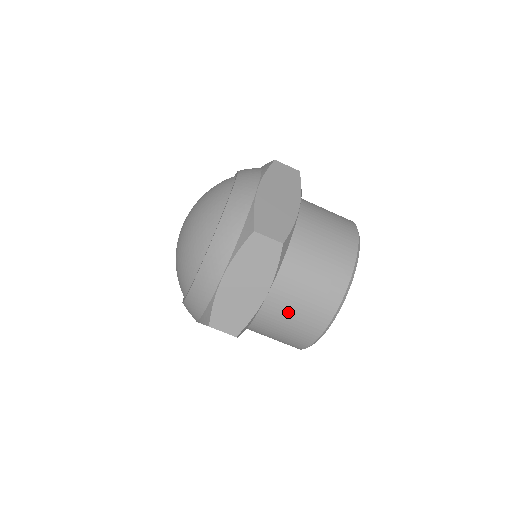
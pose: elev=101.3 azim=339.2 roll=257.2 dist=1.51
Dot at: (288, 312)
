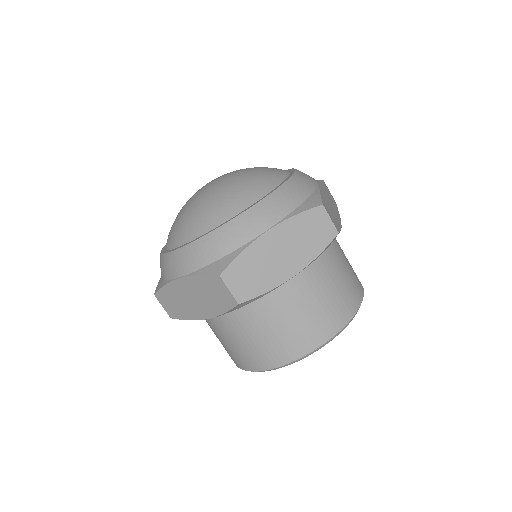
Dot at: (224, 336)
